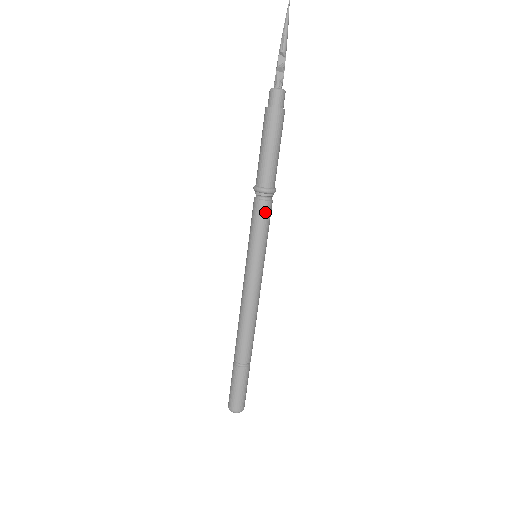
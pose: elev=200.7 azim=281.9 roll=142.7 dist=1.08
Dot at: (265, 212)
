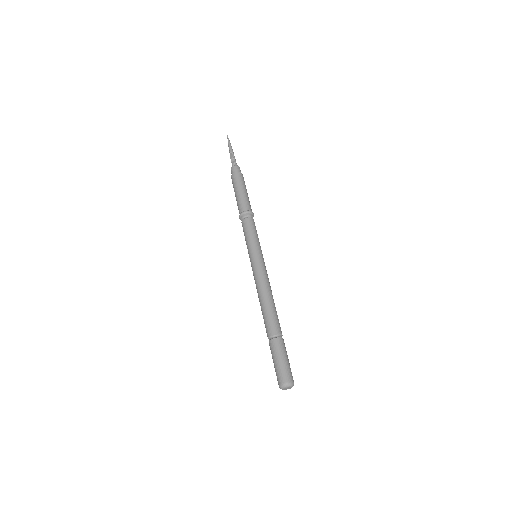
Dot at: (247, 225)
